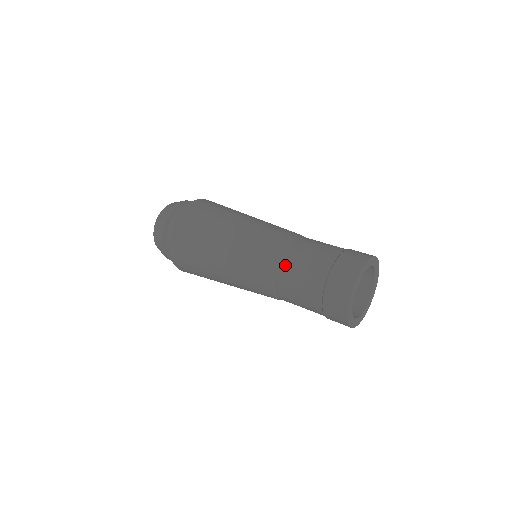
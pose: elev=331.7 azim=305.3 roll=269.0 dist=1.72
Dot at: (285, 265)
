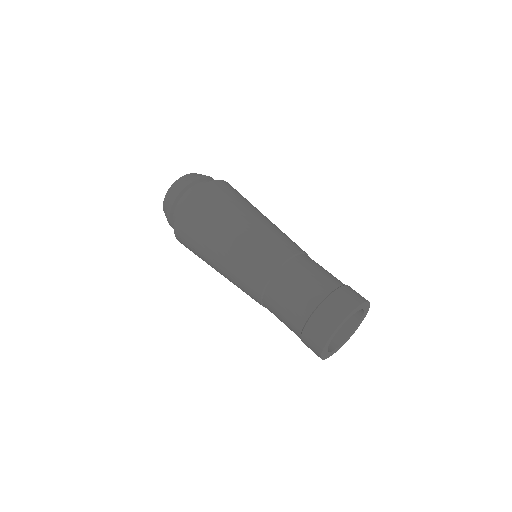
Dot at: (272, 294)
